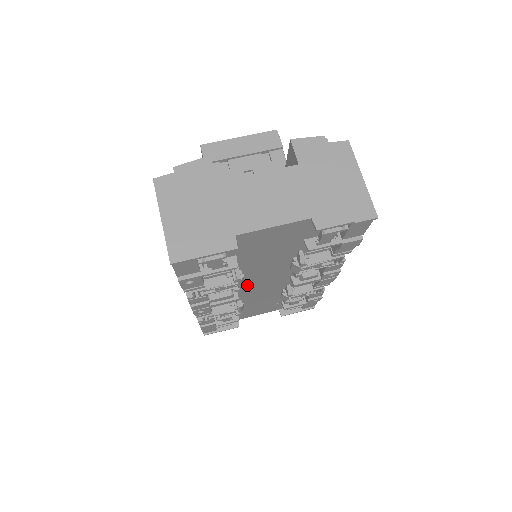
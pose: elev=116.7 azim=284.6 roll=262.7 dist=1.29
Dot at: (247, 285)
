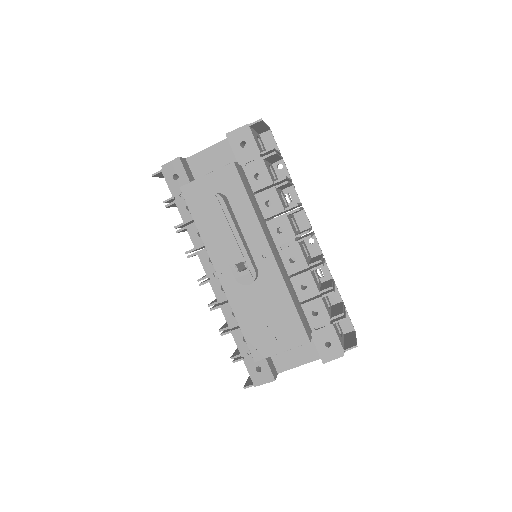
Dot at: occluded
